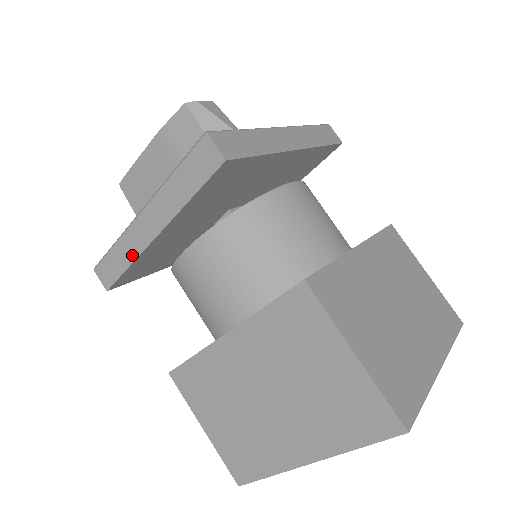
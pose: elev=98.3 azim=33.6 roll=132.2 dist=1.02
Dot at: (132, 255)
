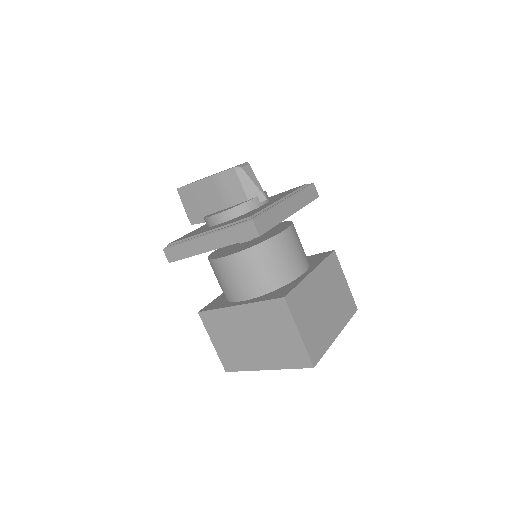
Dot at: (192, 253)
